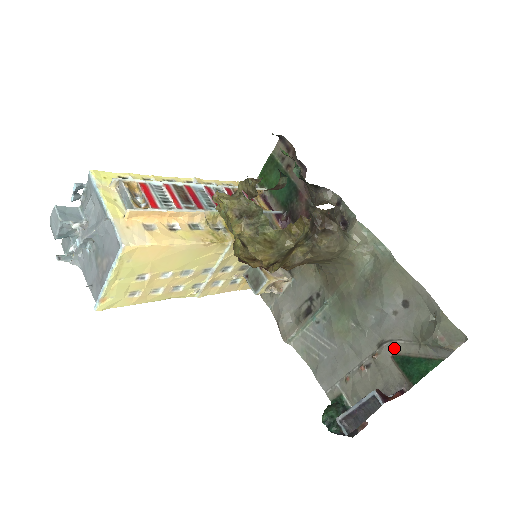
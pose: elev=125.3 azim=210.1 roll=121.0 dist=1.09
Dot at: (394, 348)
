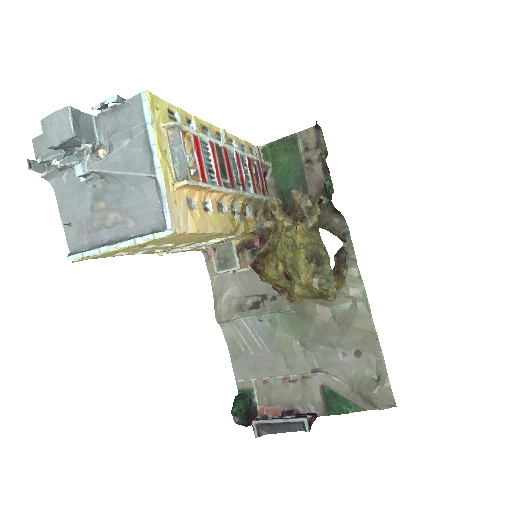
Dot at: (327, 380)
